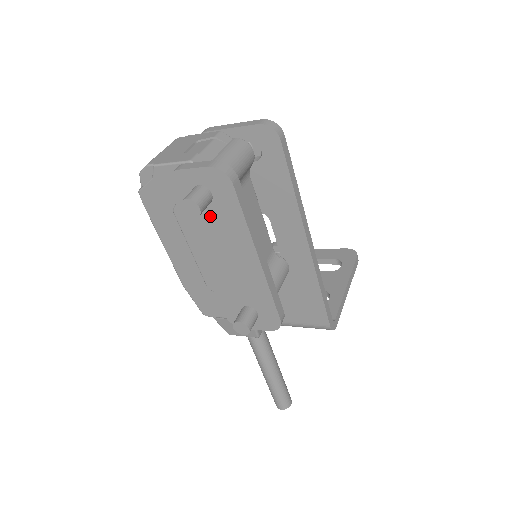
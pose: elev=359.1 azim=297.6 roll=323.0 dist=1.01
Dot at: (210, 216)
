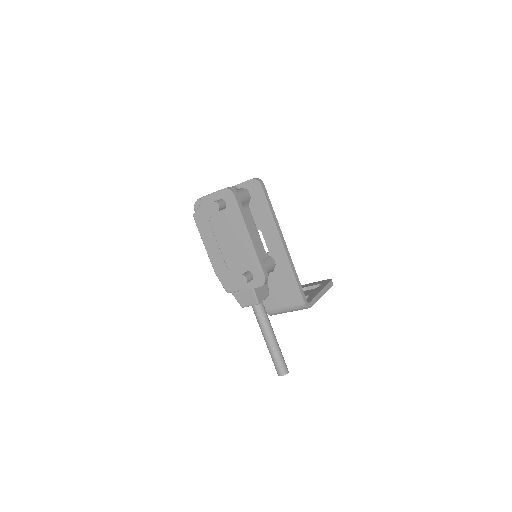
Dot at: (226, 216)
